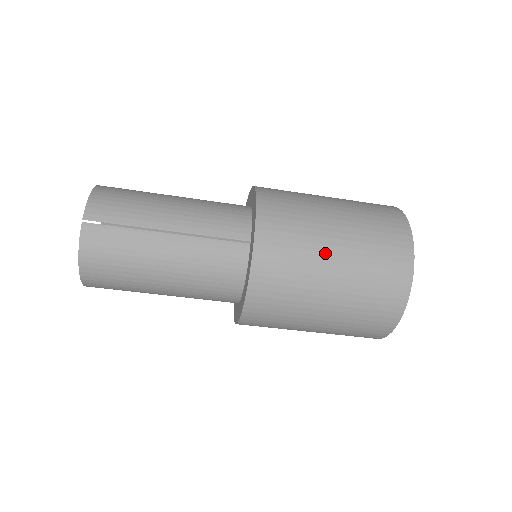
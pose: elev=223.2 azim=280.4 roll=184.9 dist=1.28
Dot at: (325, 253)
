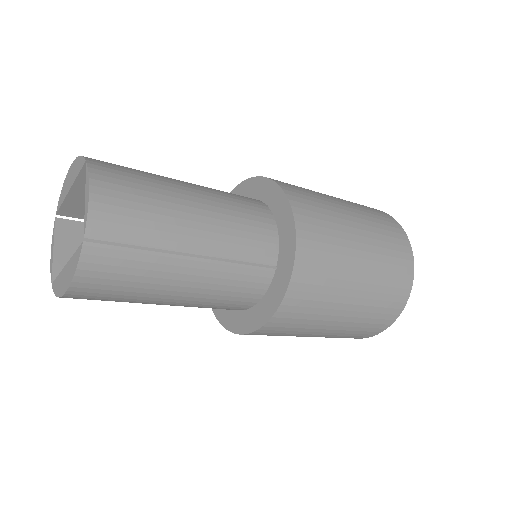
Dot at: (348, 290)
